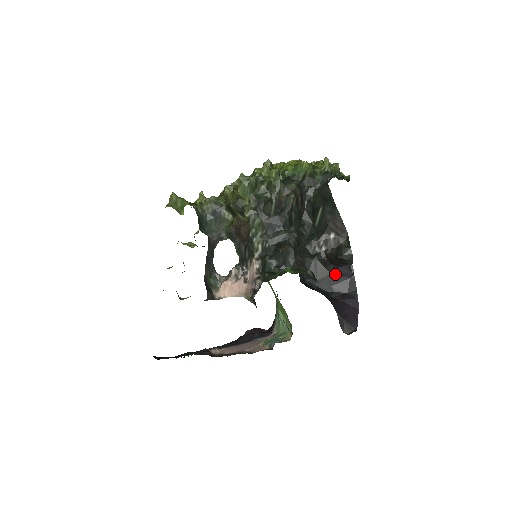
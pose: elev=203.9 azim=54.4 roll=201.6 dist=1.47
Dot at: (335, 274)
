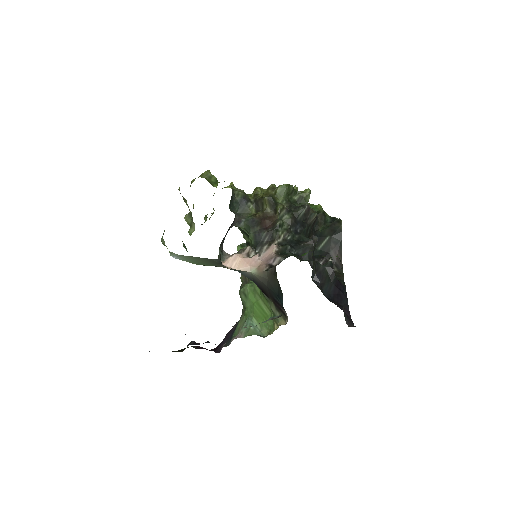
Dot at: (334, 285)
